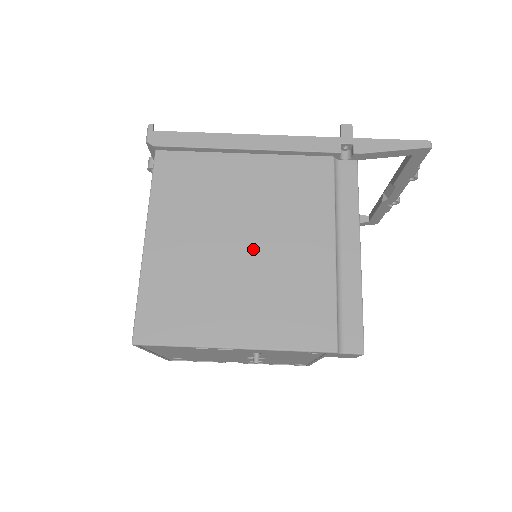
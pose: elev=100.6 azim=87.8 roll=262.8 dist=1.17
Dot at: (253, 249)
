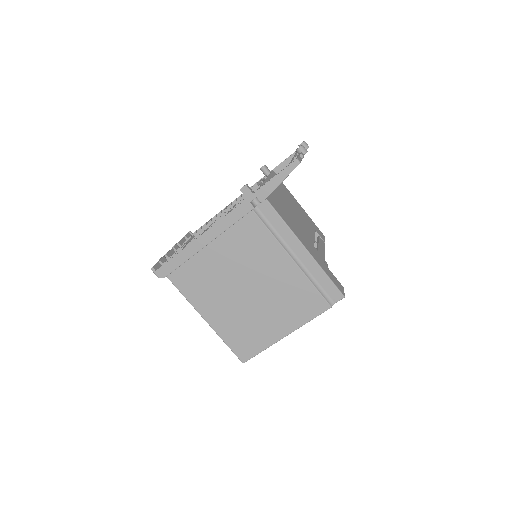
Dot at: (255, 290)
